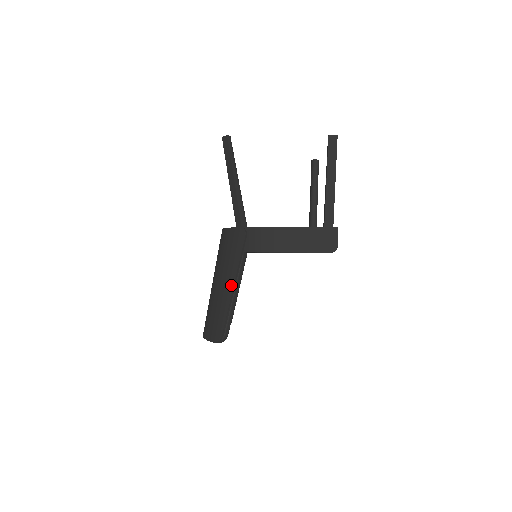
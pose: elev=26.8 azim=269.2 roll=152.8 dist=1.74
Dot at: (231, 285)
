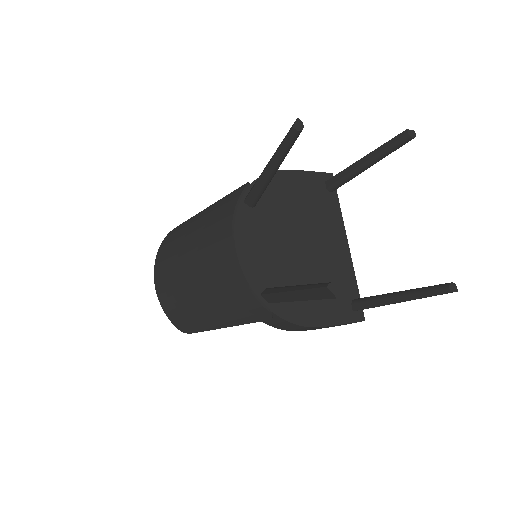
Dot at: (223, 326)
